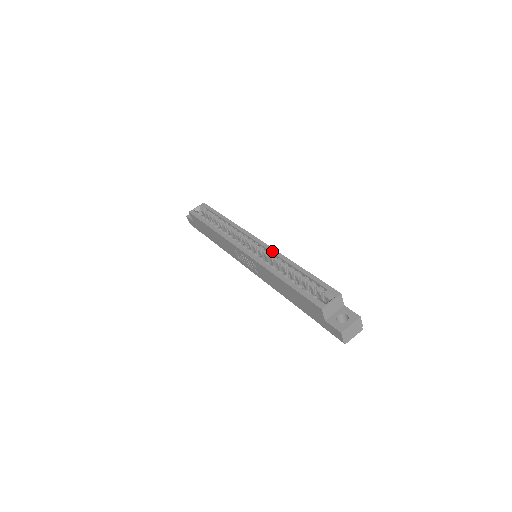
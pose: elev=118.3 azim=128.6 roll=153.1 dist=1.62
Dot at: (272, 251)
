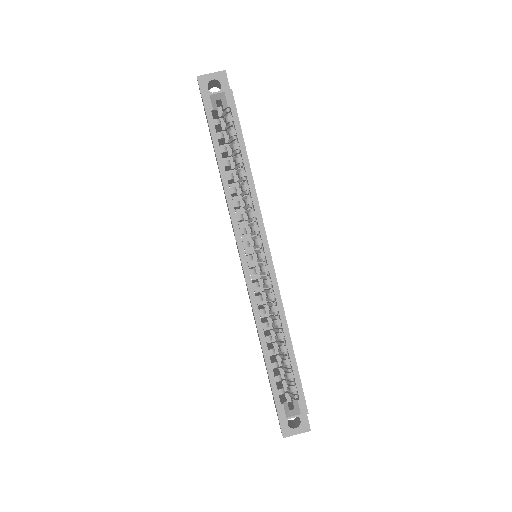
Dot at: (275, 291)
